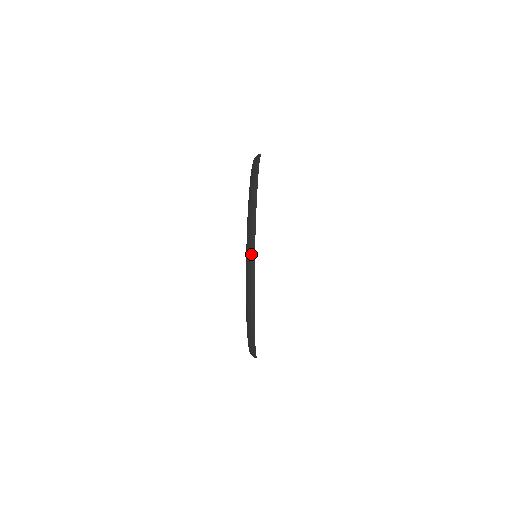
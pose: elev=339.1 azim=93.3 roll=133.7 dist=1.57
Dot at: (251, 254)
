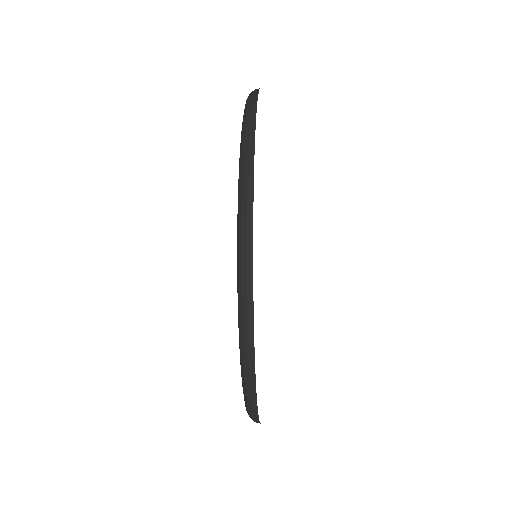
Dot at: (246, 318)
